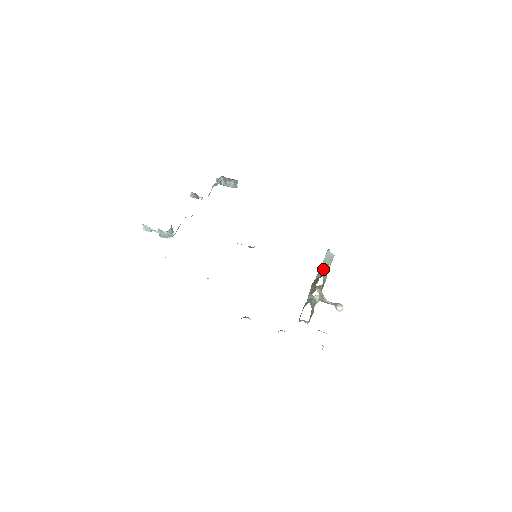
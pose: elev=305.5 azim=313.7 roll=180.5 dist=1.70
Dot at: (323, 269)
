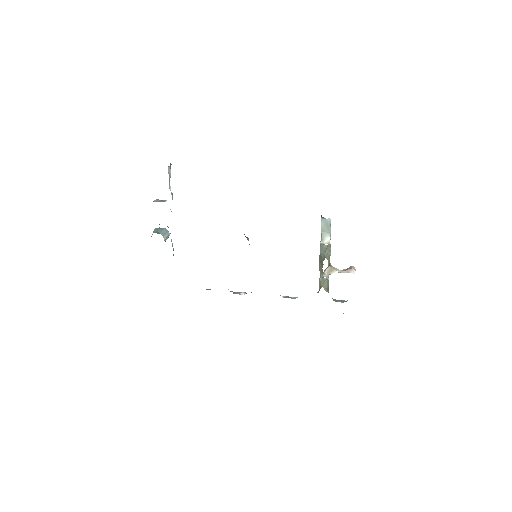
Dot at: (324, 245)
